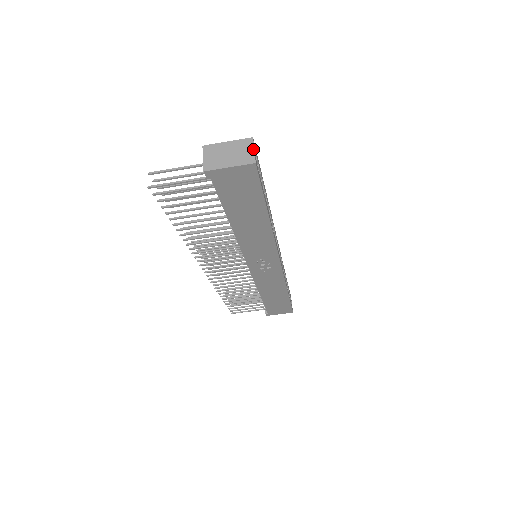
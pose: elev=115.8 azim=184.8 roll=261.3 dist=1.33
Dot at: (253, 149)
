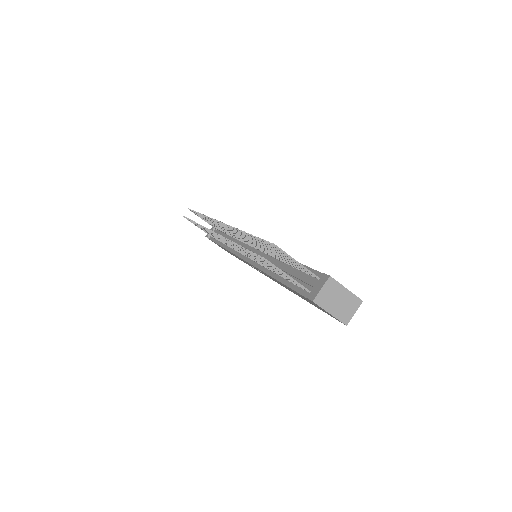
Dot at: (355, 312)
